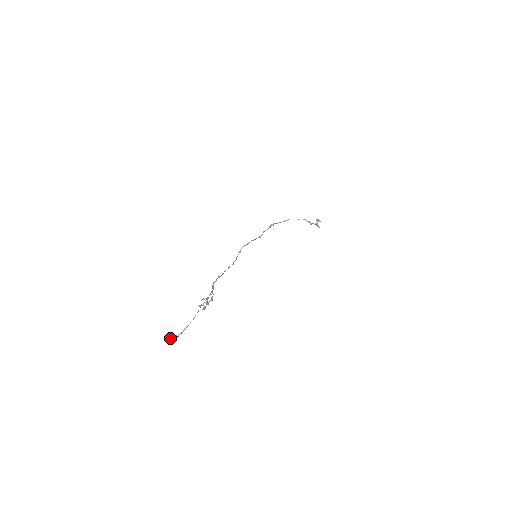
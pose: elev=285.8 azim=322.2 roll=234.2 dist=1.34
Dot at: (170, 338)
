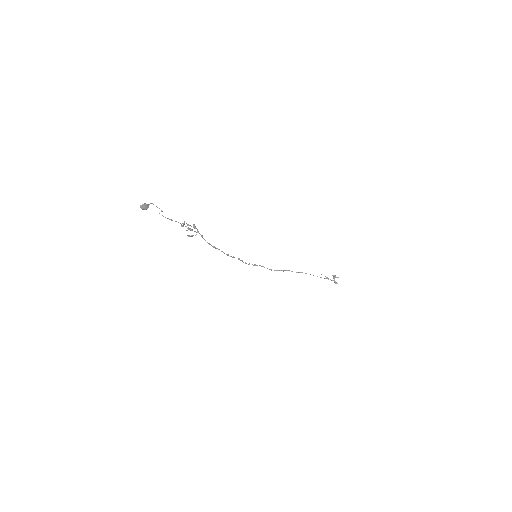
Dot at: (143, 206)
